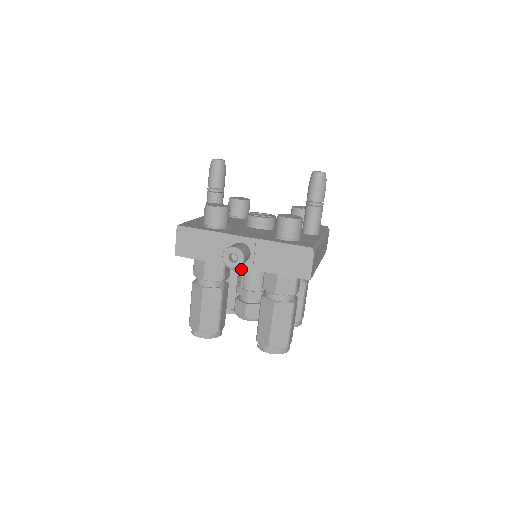
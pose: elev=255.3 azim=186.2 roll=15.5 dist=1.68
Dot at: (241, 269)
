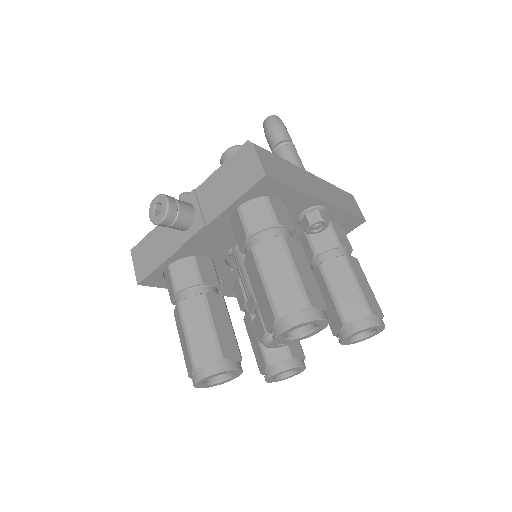
Dot at: (240, 277)
